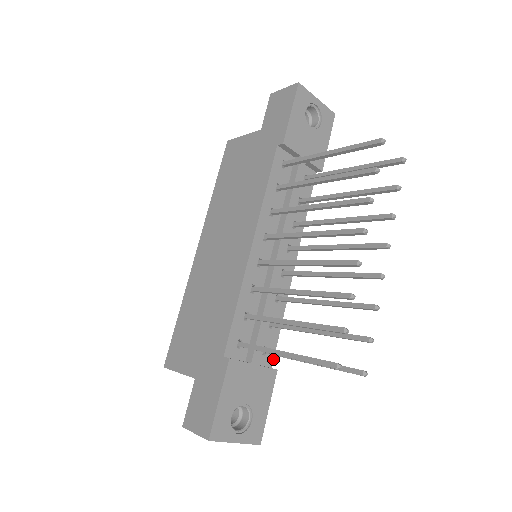
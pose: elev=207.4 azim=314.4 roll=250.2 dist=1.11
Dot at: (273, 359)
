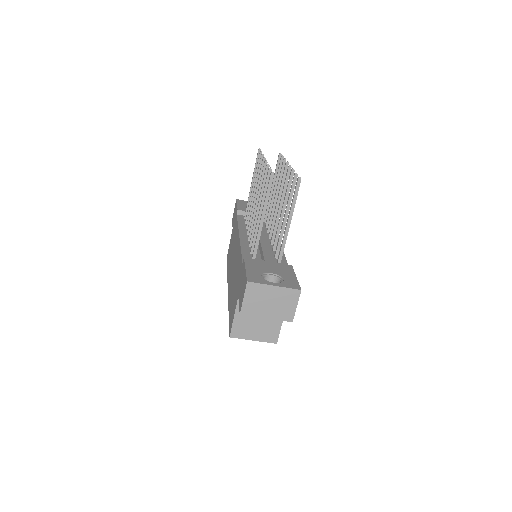
Dot at: occluded
